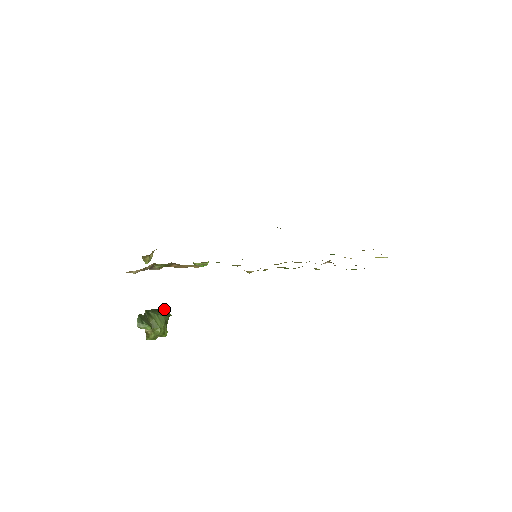
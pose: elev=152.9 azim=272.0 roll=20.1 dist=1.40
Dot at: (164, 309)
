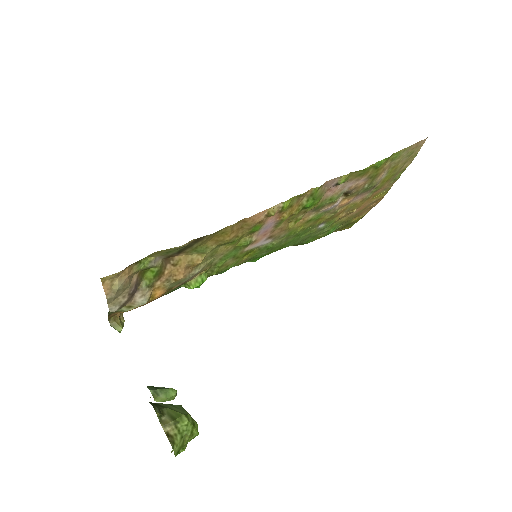
Dot at: occluded
